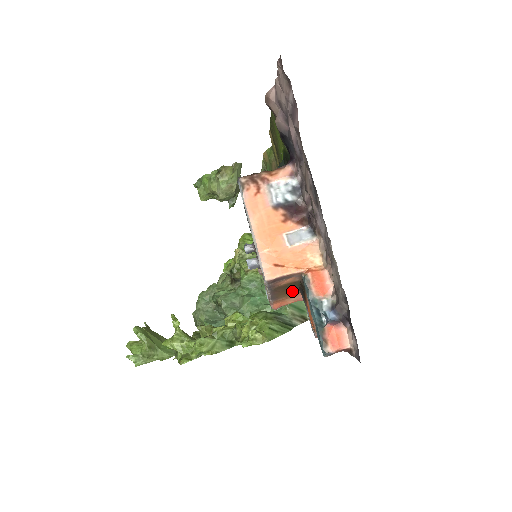
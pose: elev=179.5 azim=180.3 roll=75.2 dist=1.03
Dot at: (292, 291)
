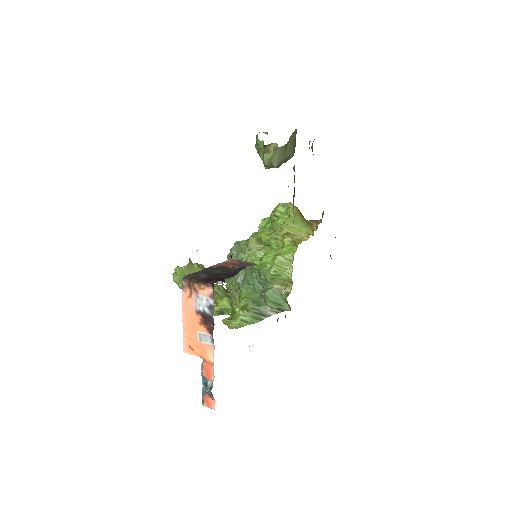
Dot at: occluded
